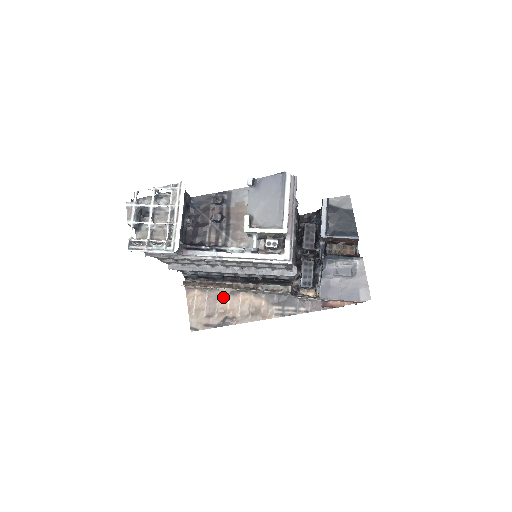
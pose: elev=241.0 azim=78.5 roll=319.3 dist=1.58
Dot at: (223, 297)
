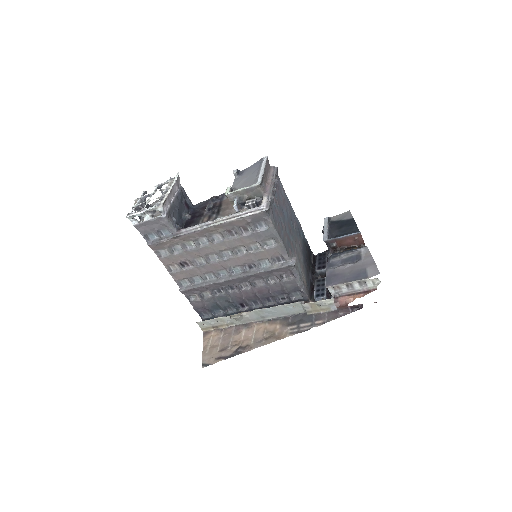
Dot at: (238, 331)
